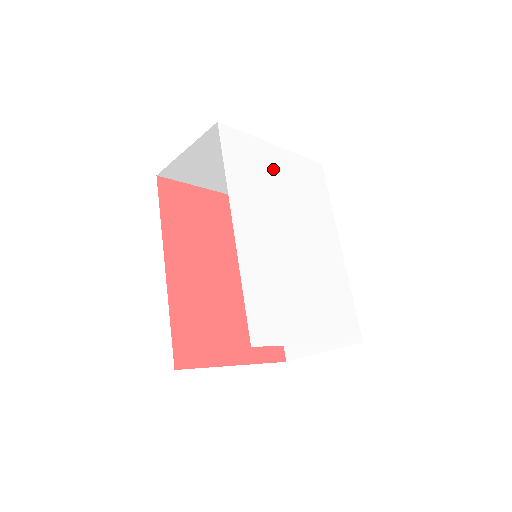
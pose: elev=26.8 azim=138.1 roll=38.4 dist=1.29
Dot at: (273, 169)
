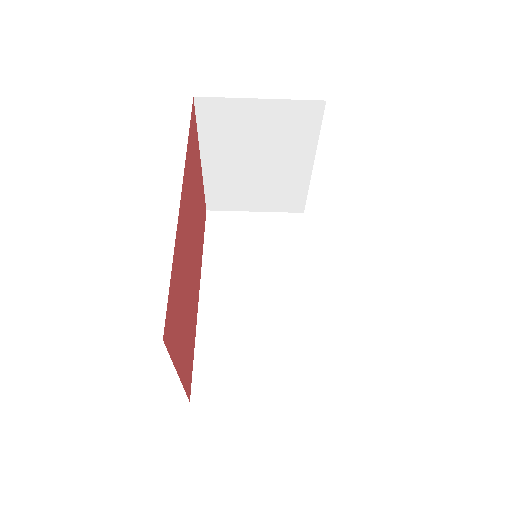
Dot at: occluded
